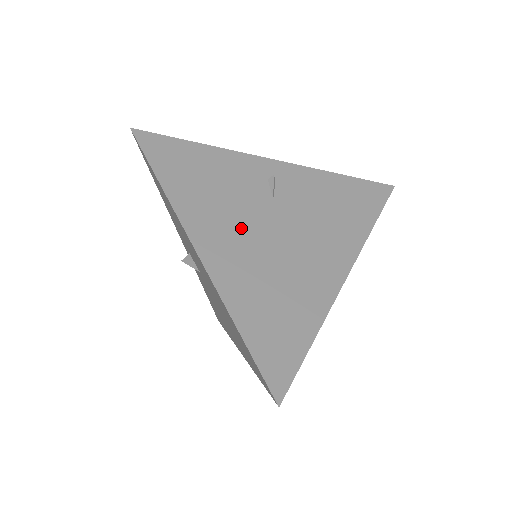
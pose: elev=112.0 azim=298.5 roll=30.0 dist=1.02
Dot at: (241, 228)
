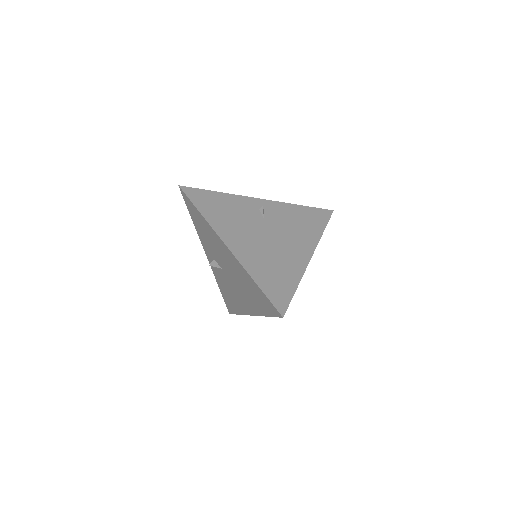
Dot at: (249, 234)
